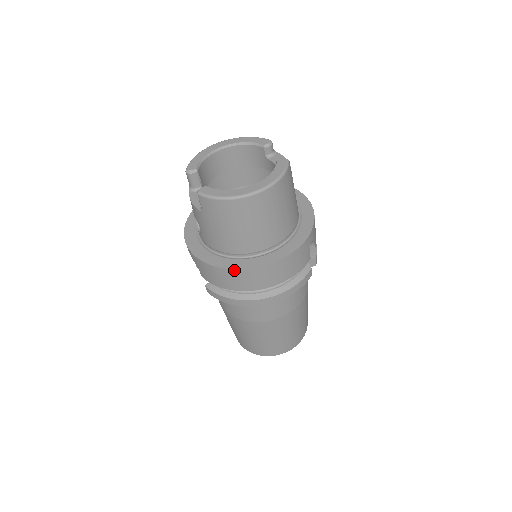
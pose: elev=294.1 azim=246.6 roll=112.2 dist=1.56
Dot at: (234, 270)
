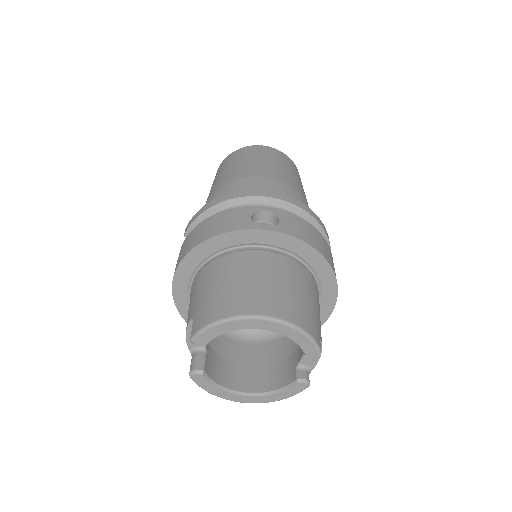
Dot at: occluded
